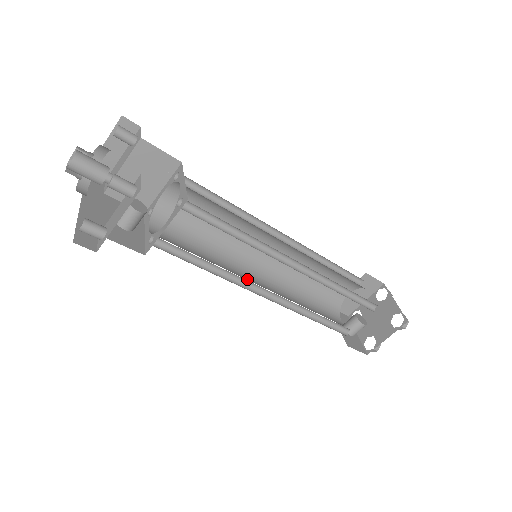
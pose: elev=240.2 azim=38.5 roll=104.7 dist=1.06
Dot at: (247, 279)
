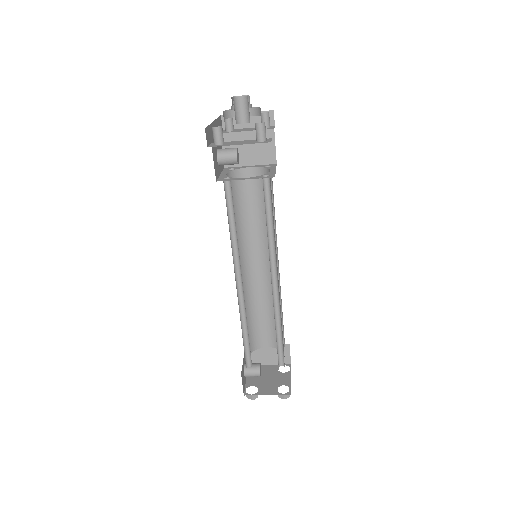
Dot at: occluded
